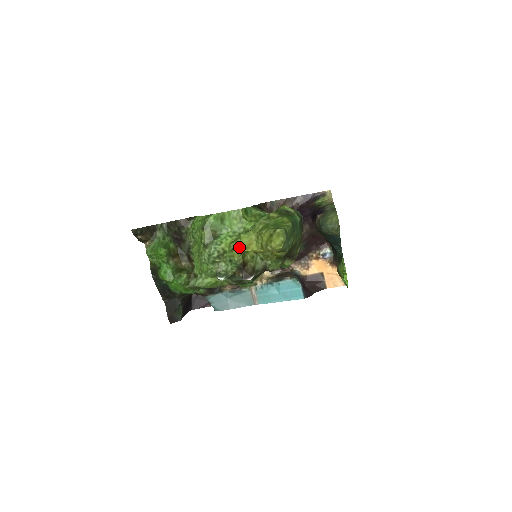
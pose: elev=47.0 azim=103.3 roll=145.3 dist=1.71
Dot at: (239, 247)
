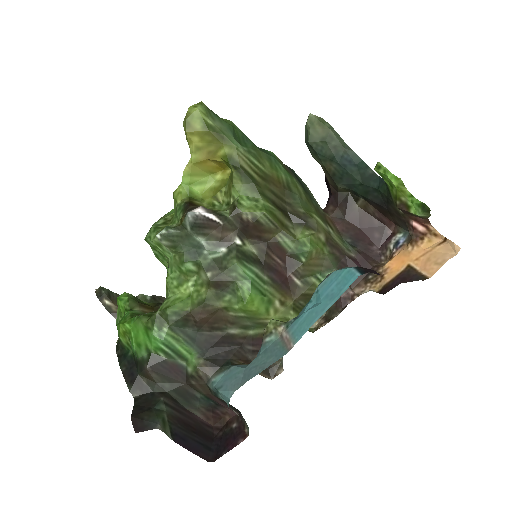
Dot at: (180, 185)
